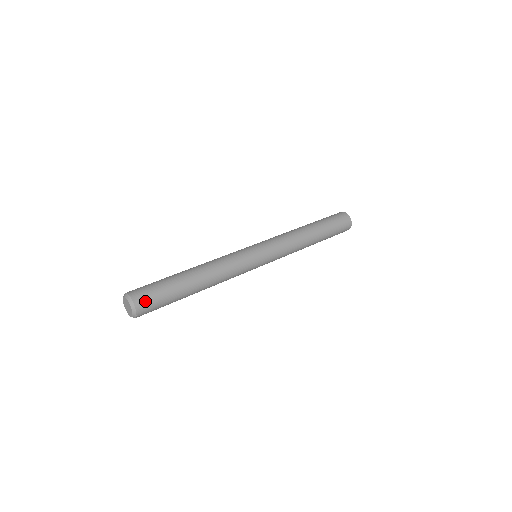
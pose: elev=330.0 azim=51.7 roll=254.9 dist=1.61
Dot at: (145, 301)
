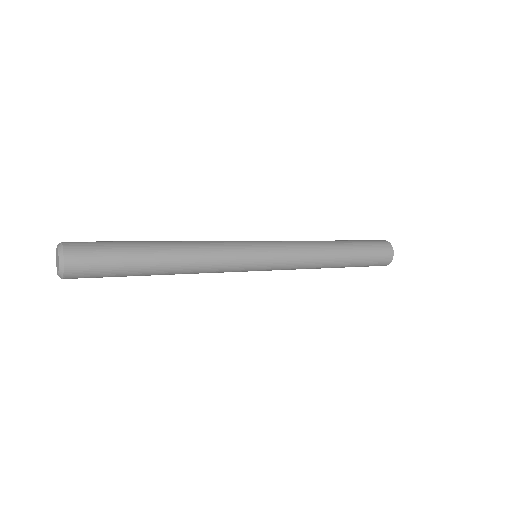
Dot at: (79, 242)
